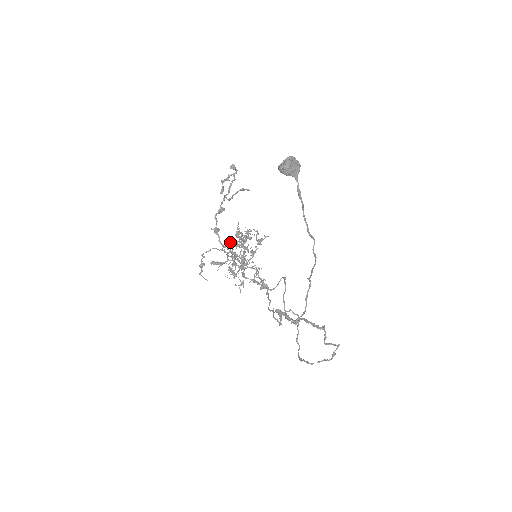
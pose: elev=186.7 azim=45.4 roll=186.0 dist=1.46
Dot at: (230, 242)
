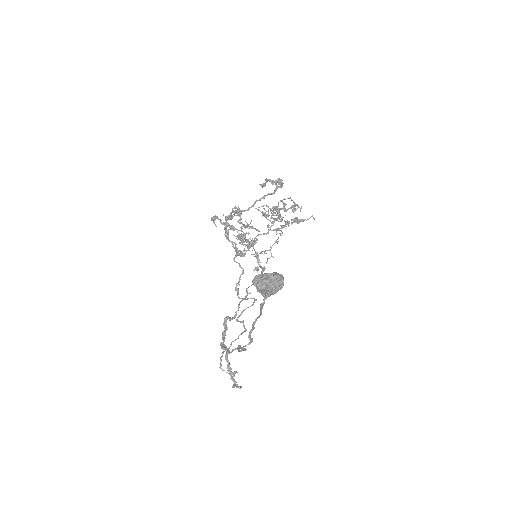
Dot at: (229, 240)
